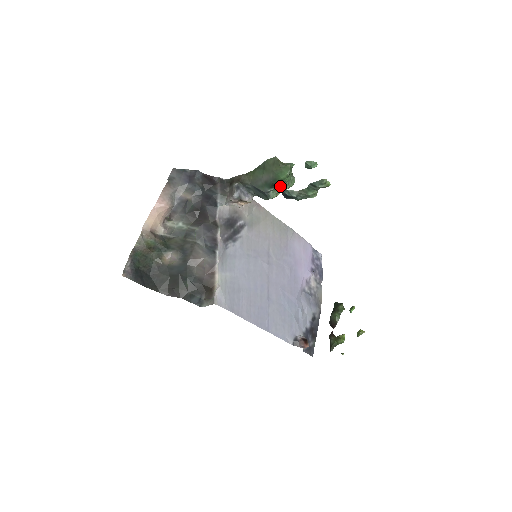
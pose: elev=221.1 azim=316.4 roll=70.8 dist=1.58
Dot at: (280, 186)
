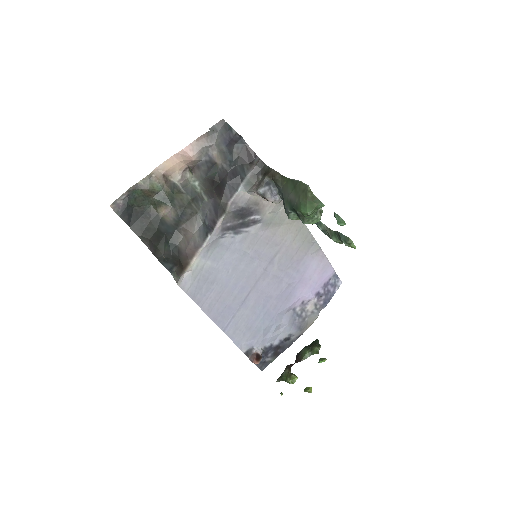
Dot at: (300, 216)
